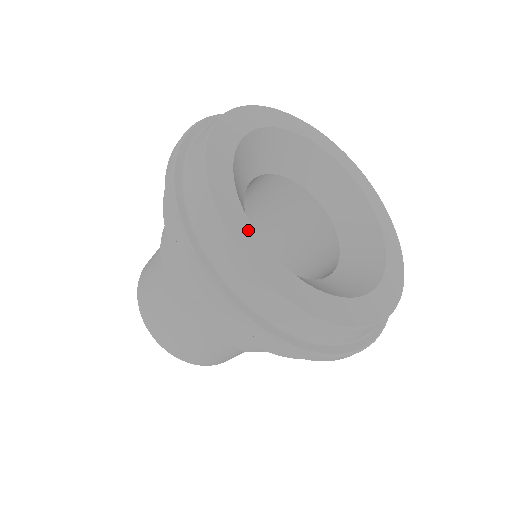
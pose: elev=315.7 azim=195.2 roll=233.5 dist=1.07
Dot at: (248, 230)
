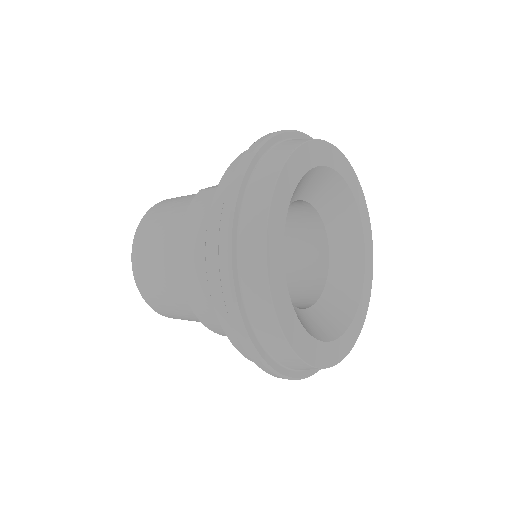
Dot at: (321, 347)
